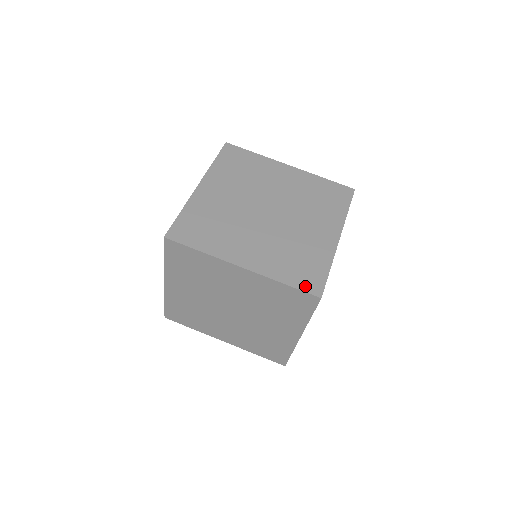
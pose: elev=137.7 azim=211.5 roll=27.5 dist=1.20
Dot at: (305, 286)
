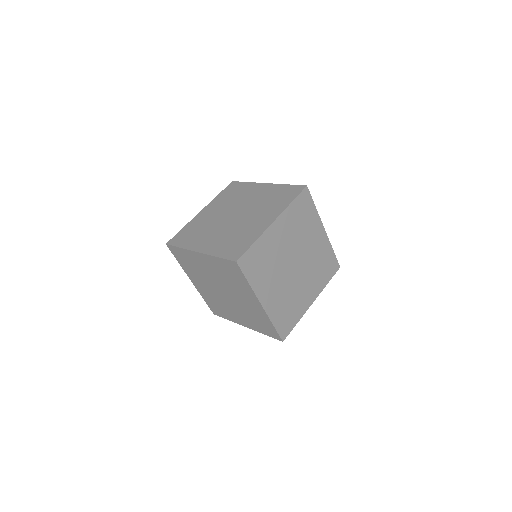
Dot at: (281, 331)
